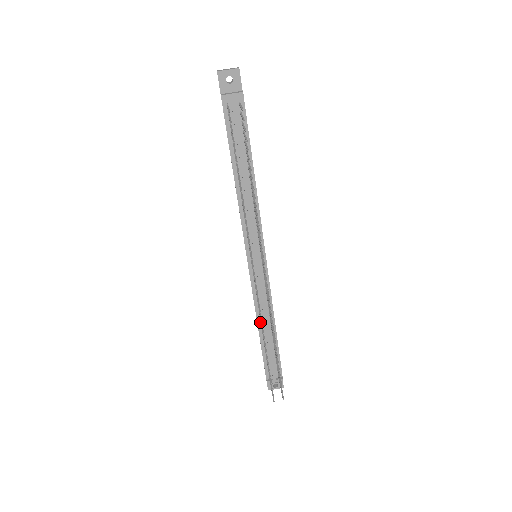
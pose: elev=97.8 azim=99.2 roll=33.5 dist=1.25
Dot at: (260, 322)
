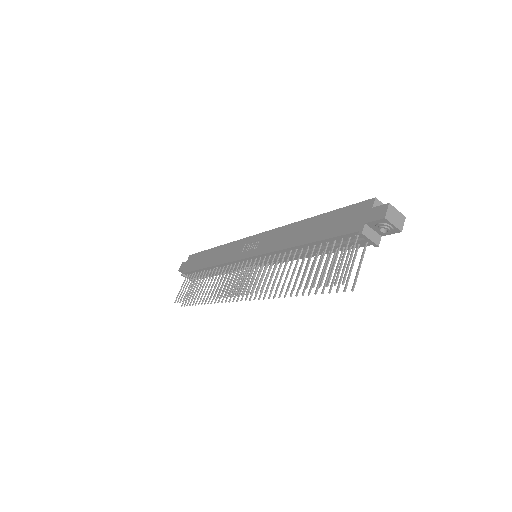
Dot at: (214, 268)
